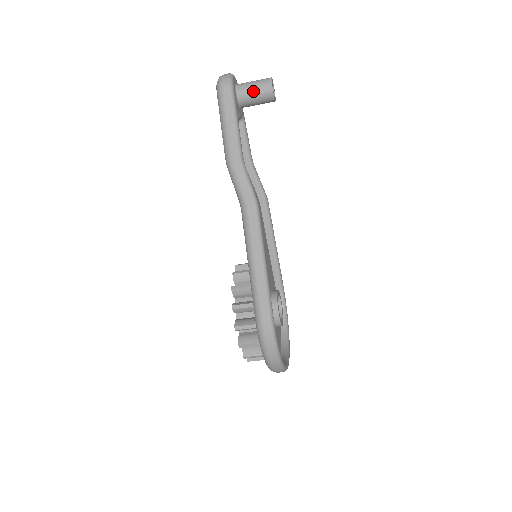
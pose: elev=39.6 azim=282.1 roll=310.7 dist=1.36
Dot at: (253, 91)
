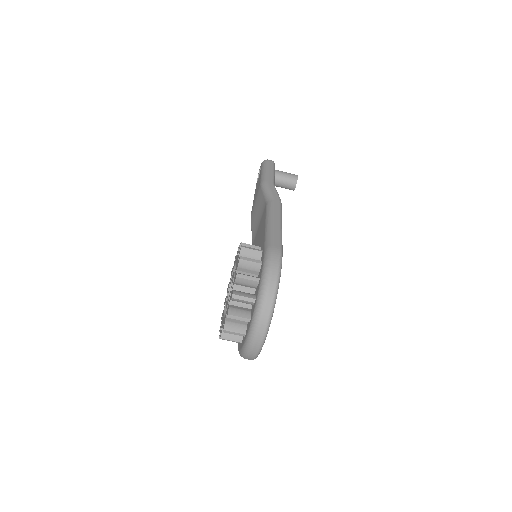
Dot at: (285, 173)
